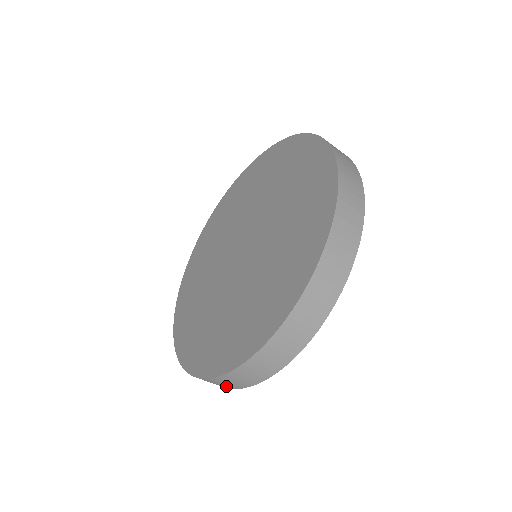
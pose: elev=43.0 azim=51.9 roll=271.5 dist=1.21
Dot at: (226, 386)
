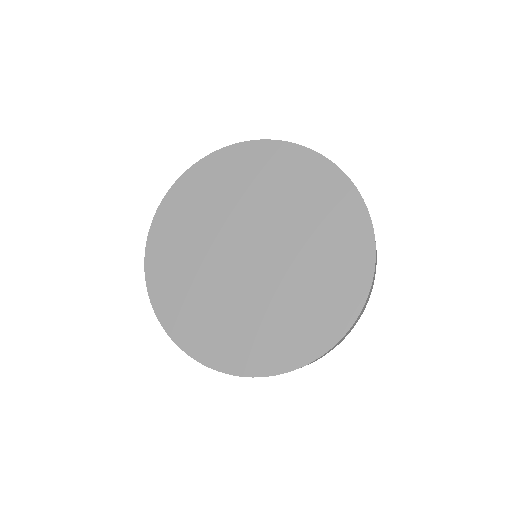
Dot at: occluded
